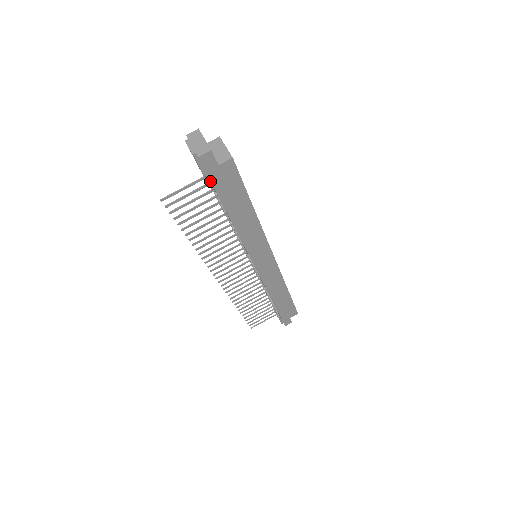
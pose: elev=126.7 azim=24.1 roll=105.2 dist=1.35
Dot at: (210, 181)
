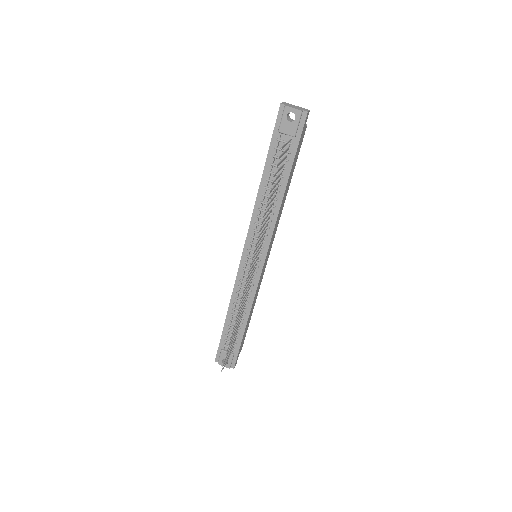
Dot at: (296, 142)
